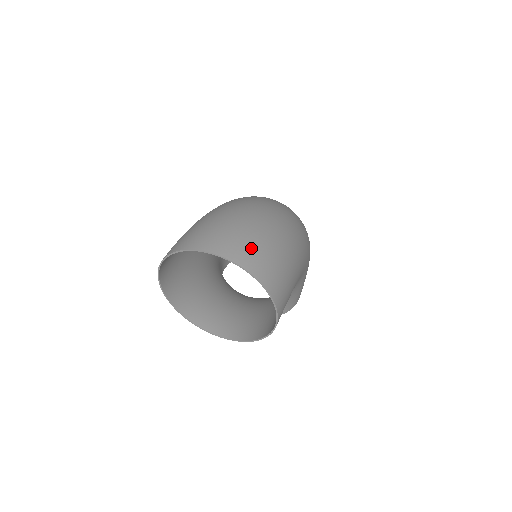
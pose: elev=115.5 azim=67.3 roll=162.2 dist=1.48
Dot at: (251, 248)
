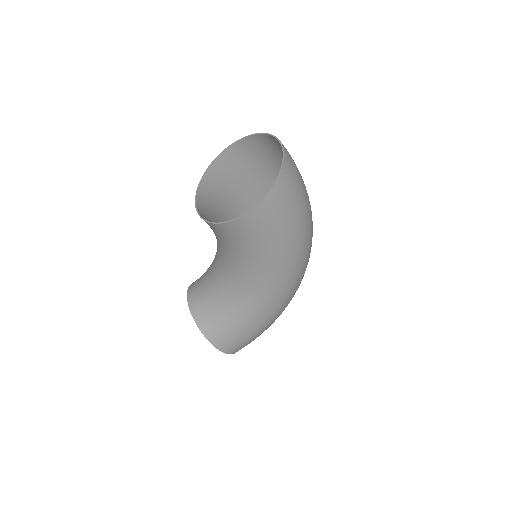
Dot at: (295, 169)
